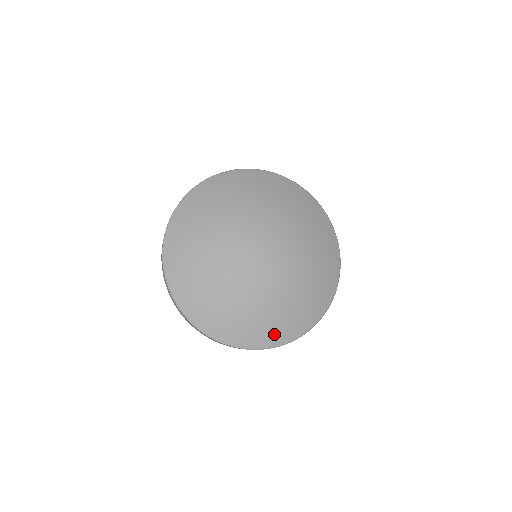
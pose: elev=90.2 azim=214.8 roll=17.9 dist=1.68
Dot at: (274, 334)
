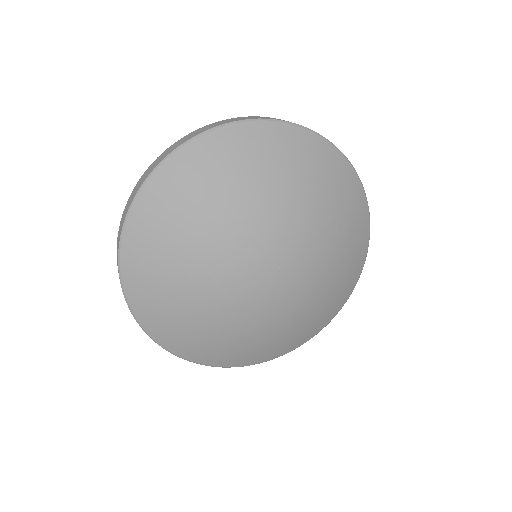
Dot at: (238, 358)
